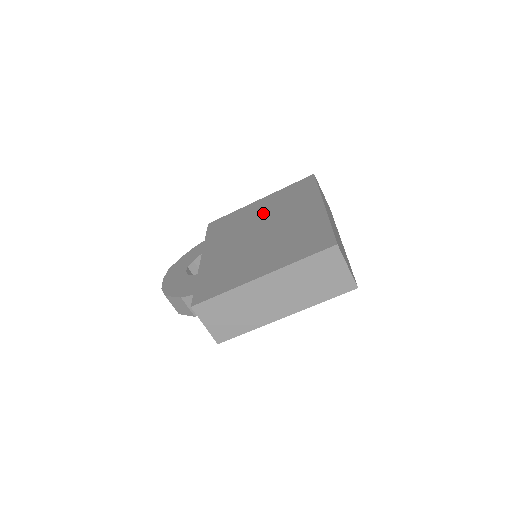
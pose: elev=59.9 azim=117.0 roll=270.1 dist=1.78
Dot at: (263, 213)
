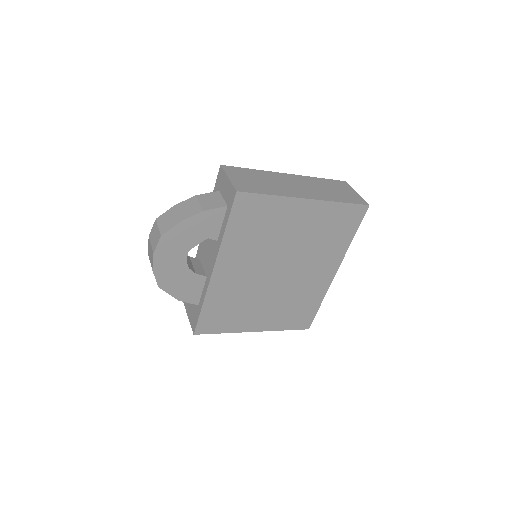
Dot at: (296, 239)
